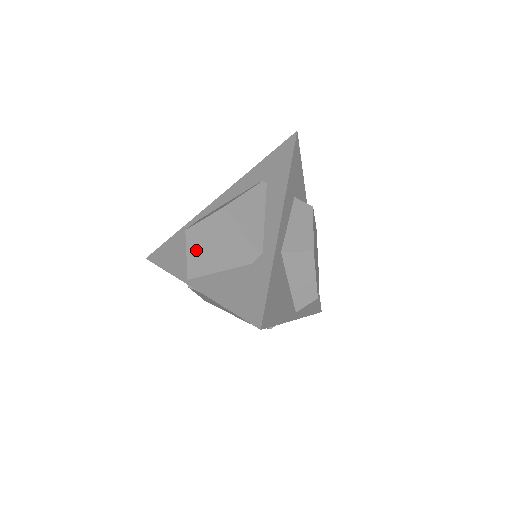
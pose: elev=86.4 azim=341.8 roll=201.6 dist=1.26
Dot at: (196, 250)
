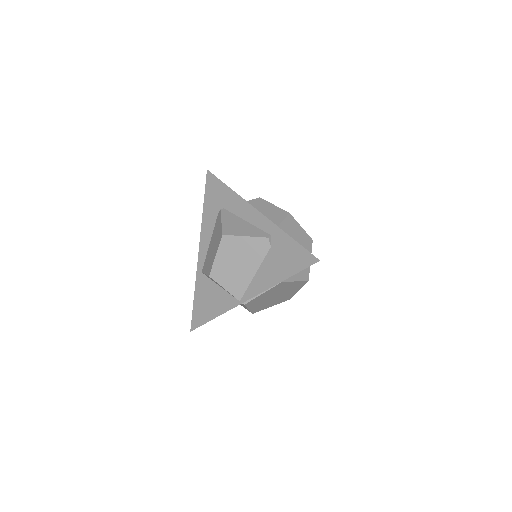
Dot at: (228, 279)
